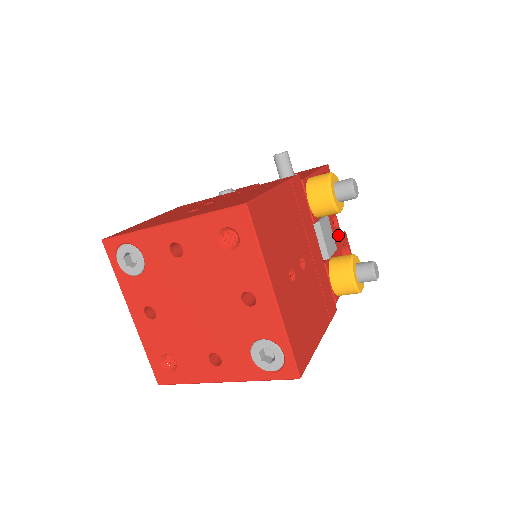
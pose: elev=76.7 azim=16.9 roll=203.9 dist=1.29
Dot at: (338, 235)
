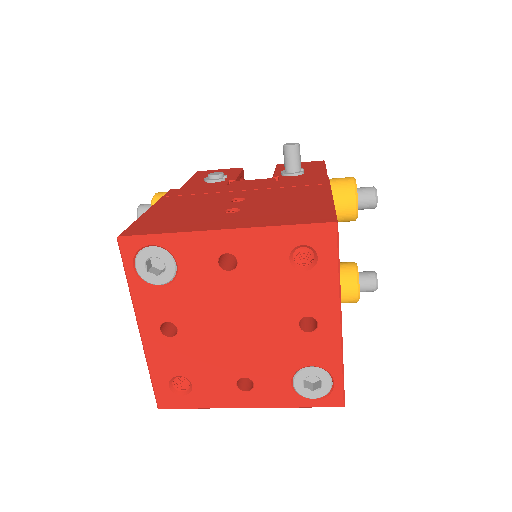
Dot at: occluded
